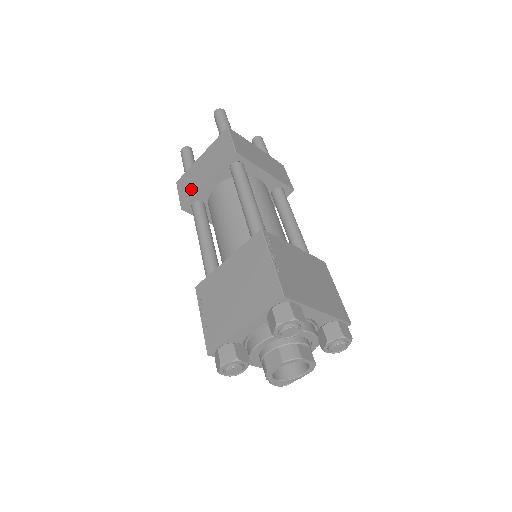
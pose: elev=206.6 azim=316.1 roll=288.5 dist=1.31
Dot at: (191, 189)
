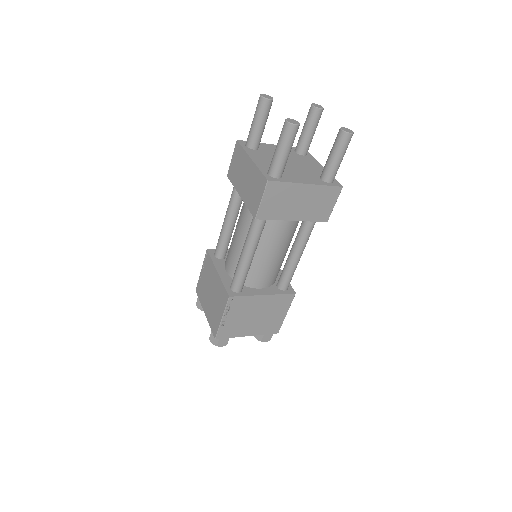
Dot at: (235, 176)
